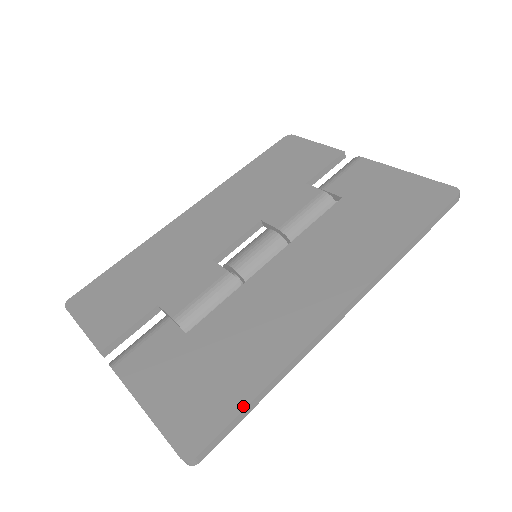
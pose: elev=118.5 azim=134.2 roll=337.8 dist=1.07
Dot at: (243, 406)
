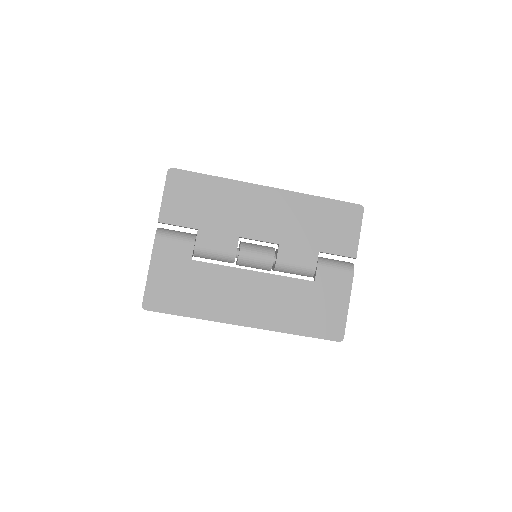
Dot at: (176, 314)
